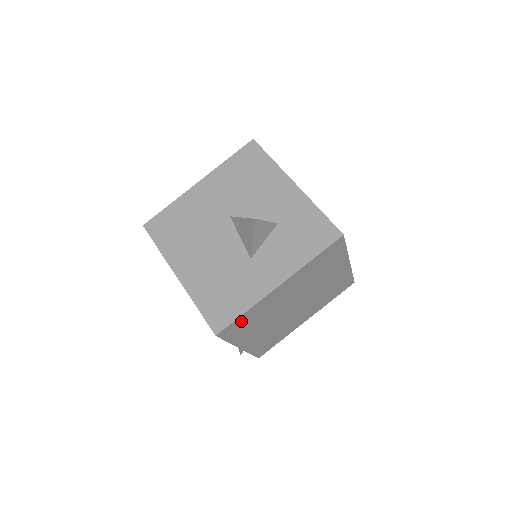
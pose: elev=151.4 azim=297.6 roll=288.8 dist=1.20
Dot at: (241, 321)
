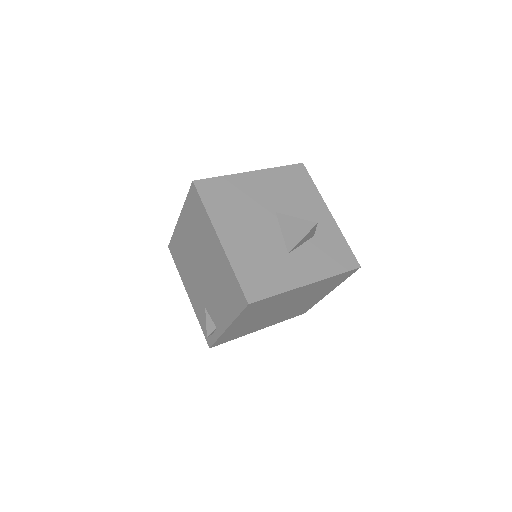
Dot at: (266, 301)
